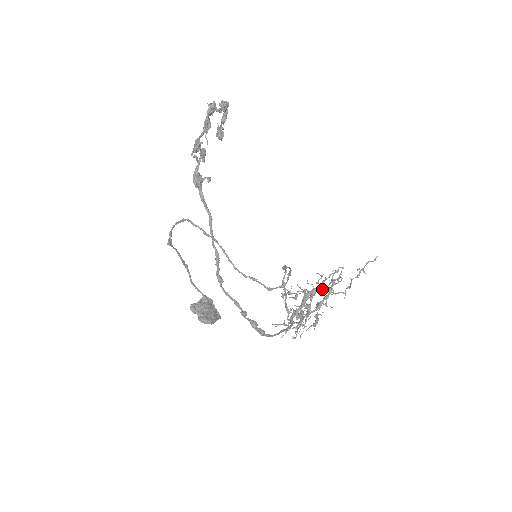
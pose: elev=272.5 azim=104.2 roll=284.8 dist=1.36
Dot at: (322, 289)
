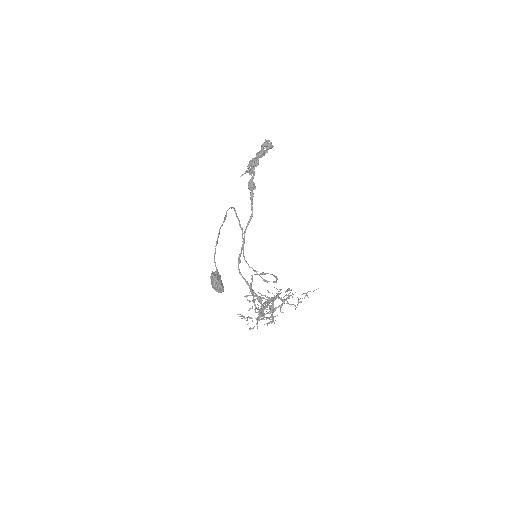
Dot at: occluded
